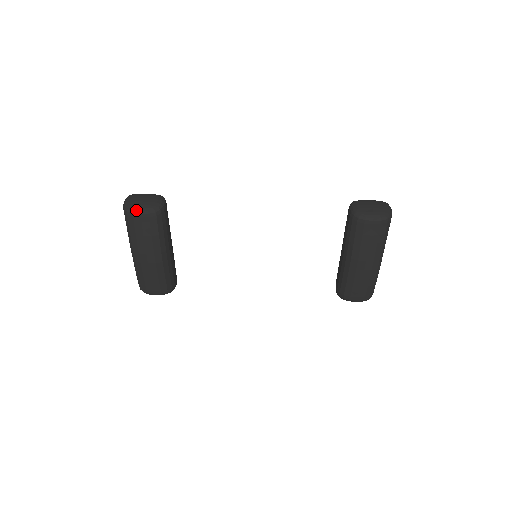
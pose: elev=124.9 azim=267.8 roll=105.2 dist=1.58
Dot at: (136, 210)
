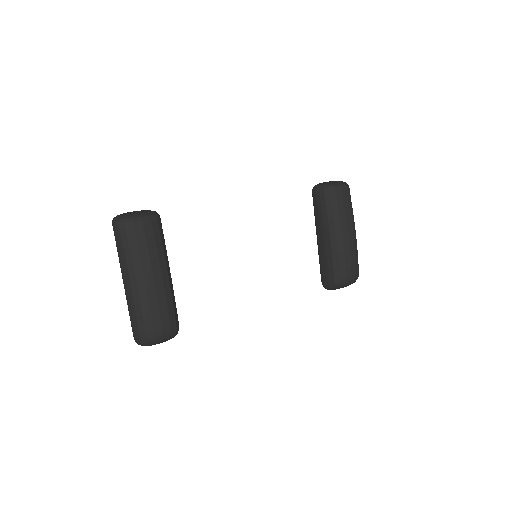
Dot at: (135, 217)
